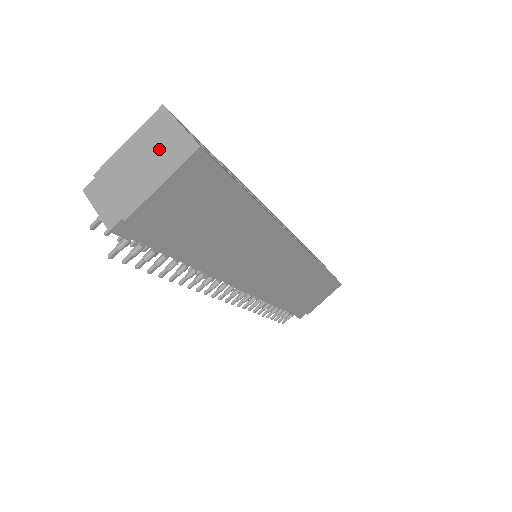
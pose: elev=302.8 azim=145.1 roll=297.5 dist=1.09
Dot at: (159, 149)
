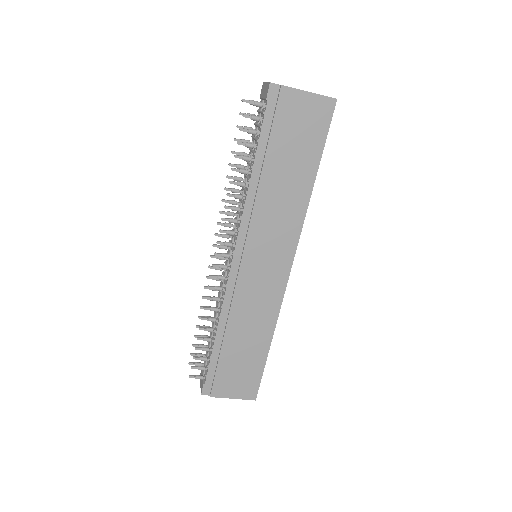
Dot at: occluded
